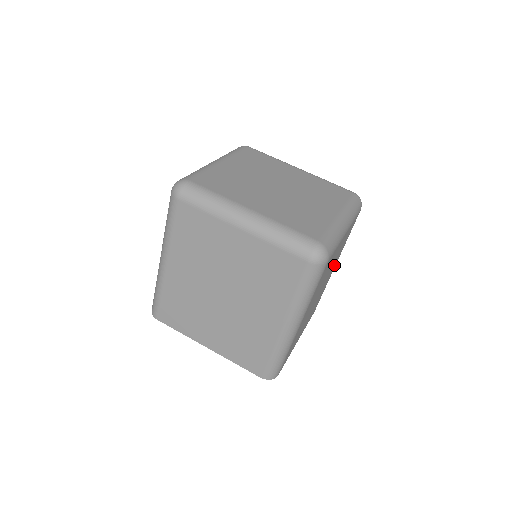
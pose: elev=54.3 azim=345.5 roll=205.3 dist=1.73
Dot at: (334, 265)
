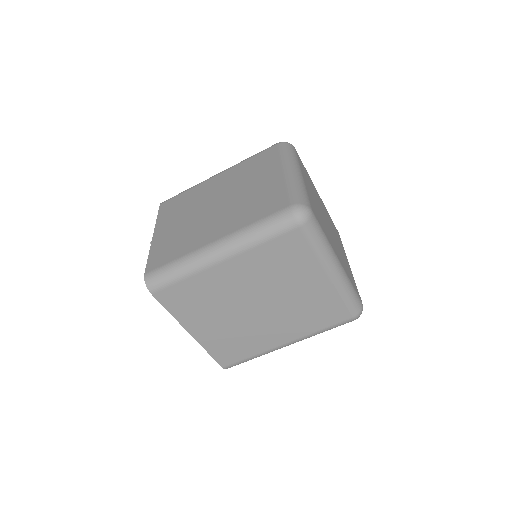
Dot at: occluded
